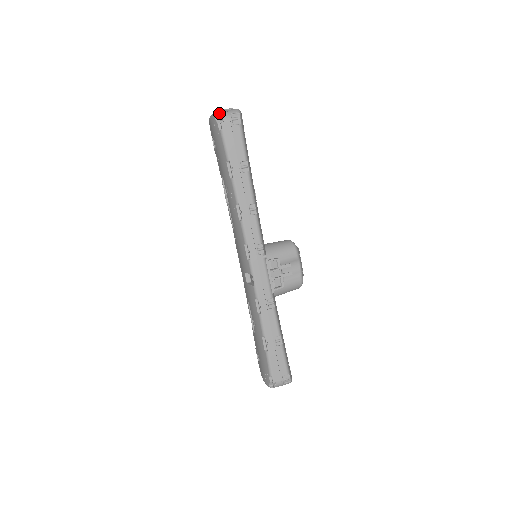
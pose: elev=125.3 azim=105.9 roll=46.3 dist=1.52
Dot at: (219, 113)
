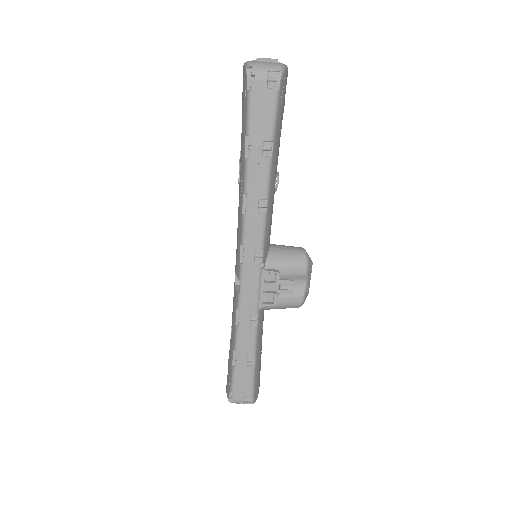
Dot at: (253, 65)
